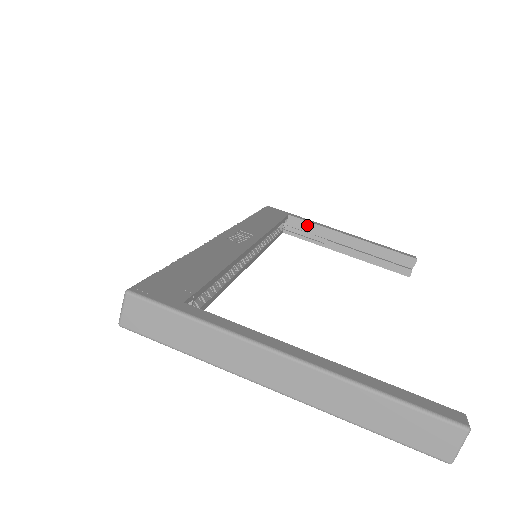
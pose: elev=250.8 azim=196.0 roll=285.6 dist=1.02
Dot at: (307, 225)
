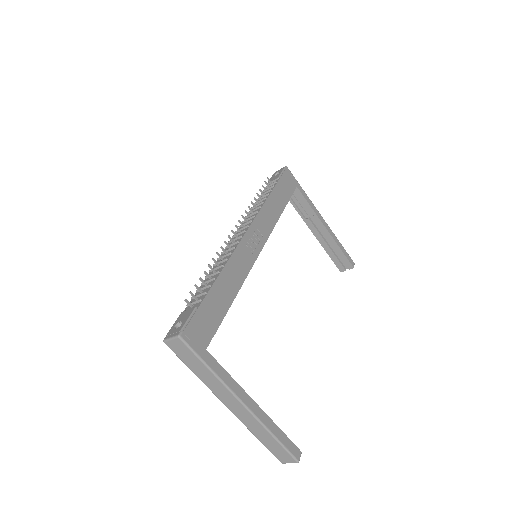
Dot at: (304, 201)
